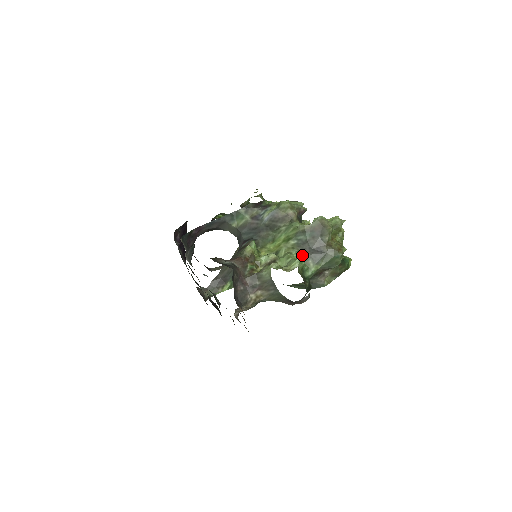
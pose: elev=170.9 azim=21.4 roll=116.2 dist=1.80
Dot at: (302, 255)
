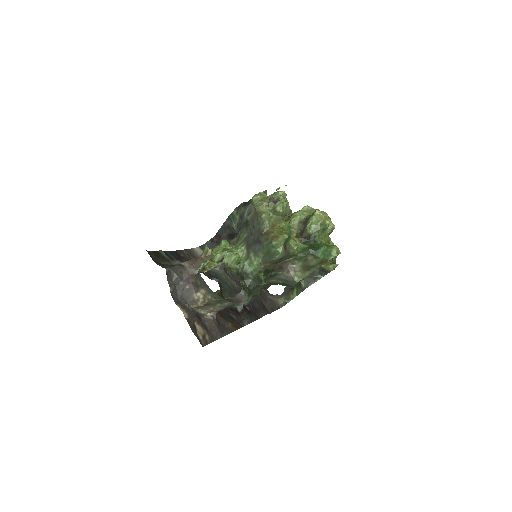
Dot at: (247, 249)
